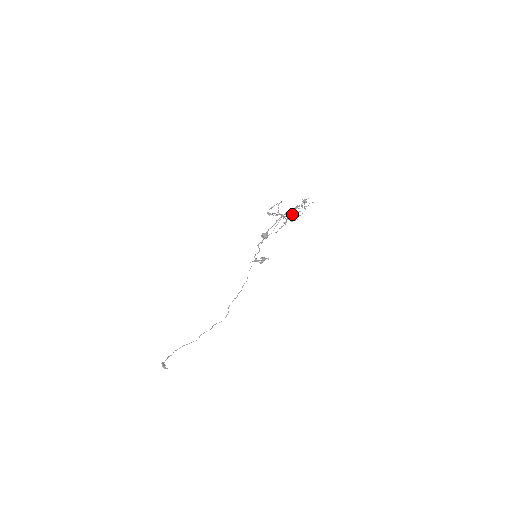
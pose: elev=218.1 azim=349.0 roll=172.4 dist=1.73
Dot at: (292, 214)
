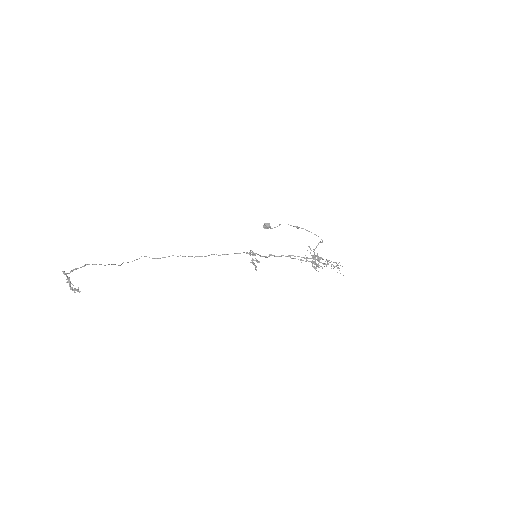
Dot at: (317, 257)
